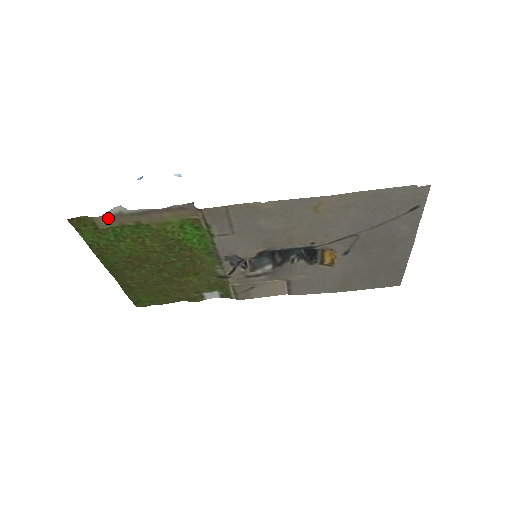
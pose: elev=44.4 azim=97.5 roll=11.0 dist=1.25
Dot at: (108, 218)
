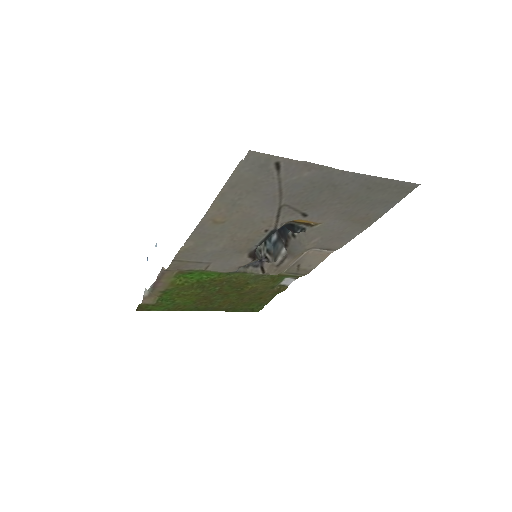
Dot at: (148, 298)
